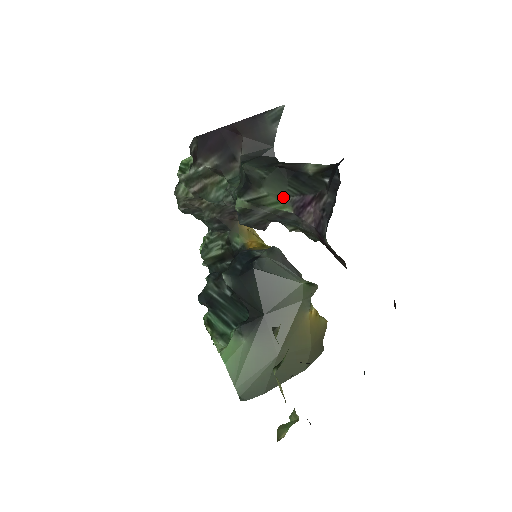
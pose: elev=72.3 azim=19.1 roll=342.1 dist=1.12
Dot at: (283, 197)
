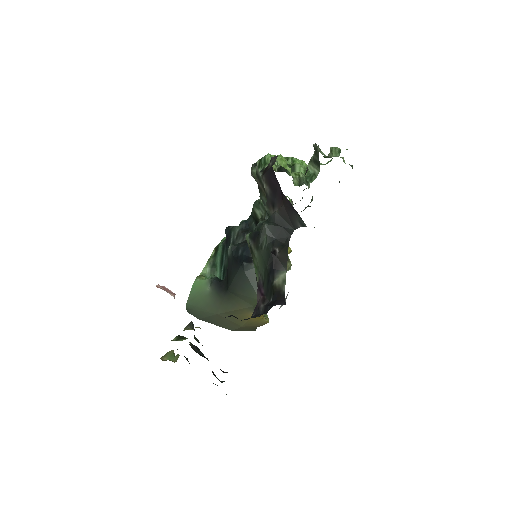
Dot at: (259, 270)
